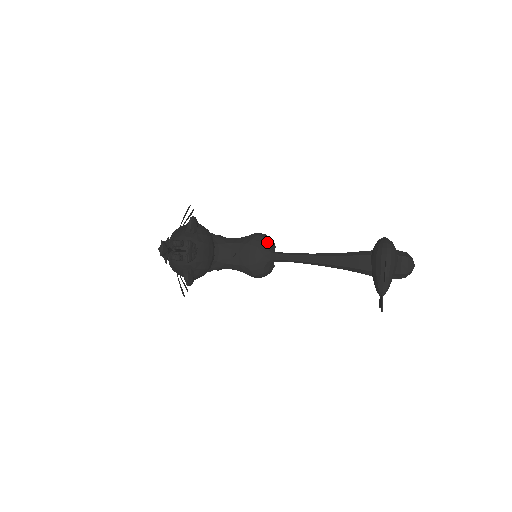
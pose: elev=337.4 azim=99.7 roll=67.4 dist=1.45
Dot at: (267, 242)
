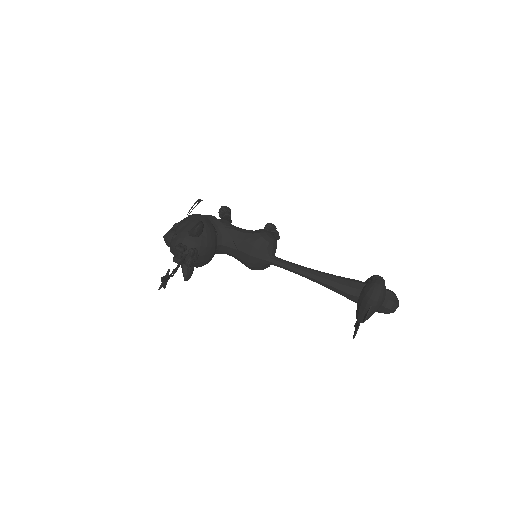
Dot at: (269, 246)
